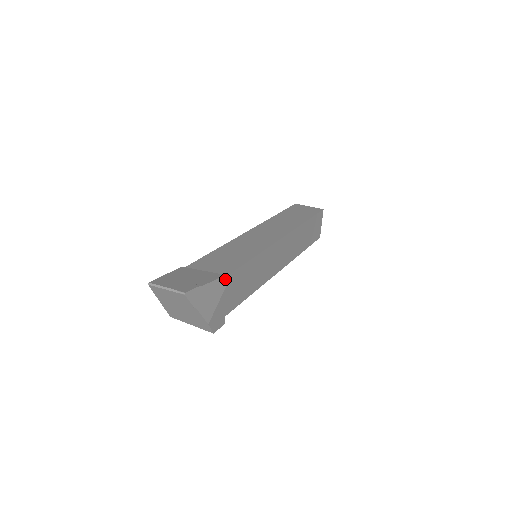
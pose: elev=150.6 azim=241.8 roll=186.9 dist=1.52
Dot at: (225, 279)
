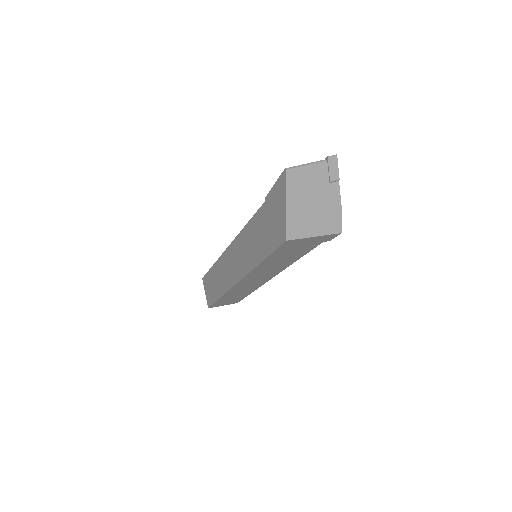
Dot at: occluded
